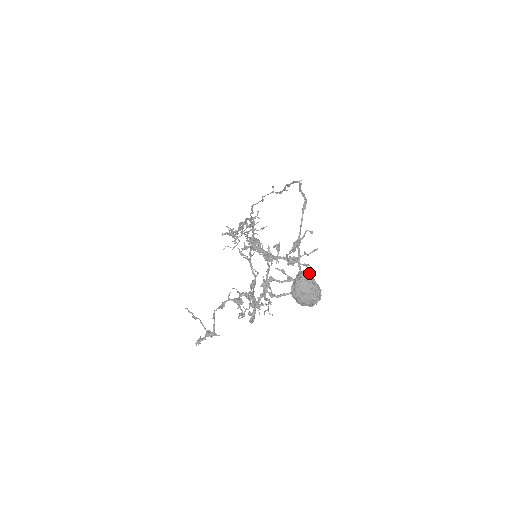
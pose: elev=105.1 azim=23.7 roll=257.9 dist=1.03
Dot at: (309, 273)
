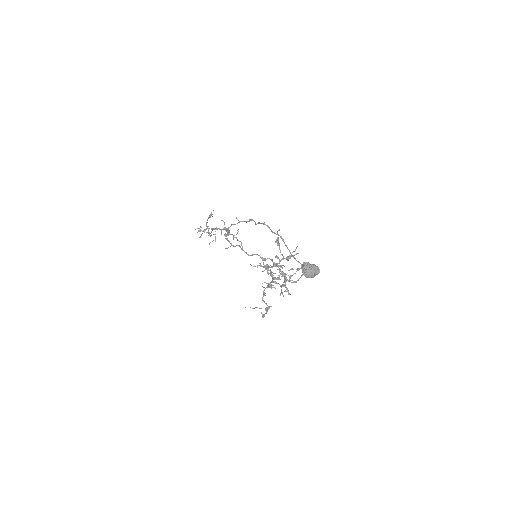
Dot at: (307, 264)
